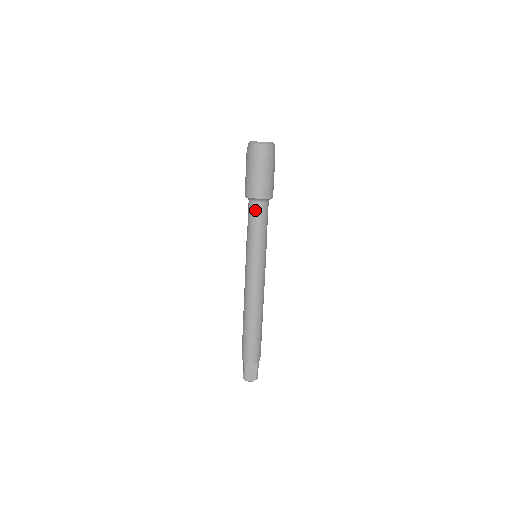
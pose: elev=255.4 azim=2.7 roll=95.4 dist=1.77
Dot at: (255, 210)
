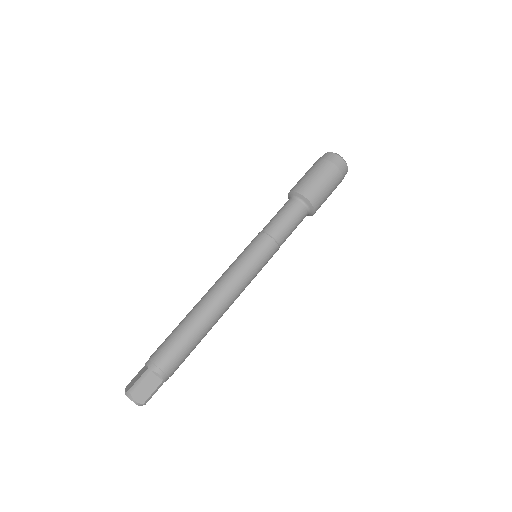
Dot at: (295, 209)
